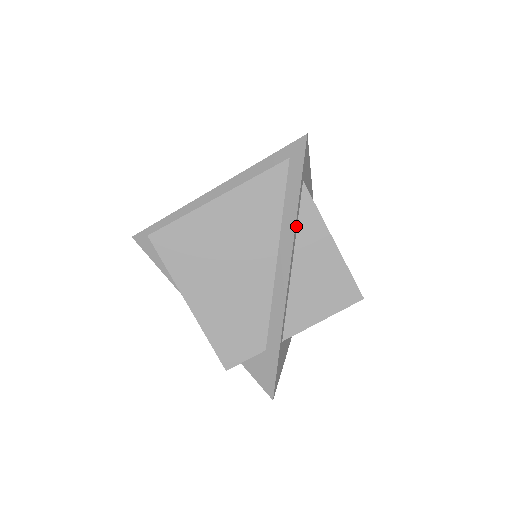
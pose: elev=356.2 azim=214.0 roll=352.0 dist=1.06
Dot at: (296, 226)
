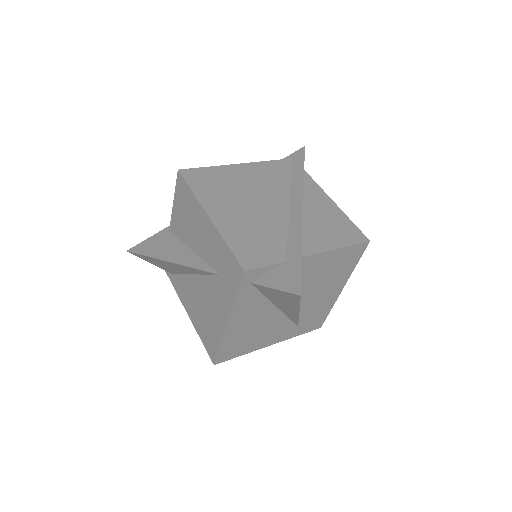
Dot at: occluded
